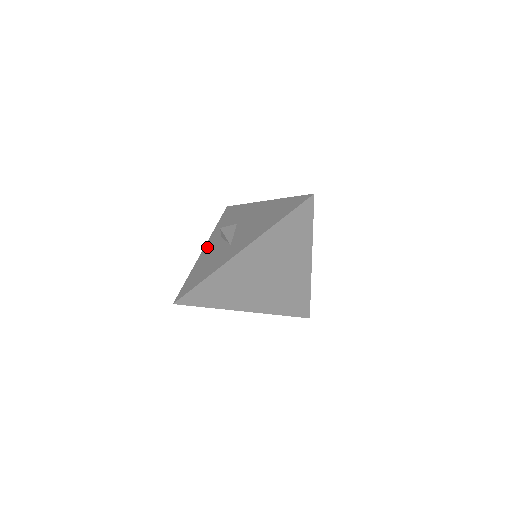
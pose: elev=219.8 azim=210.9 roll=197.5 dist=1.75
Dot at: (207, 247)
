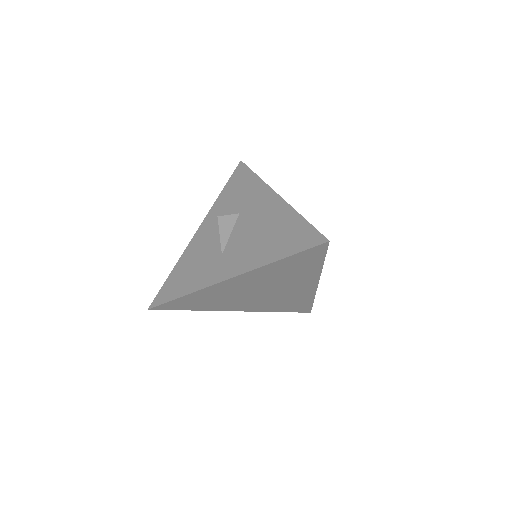
Dot at: (201, 230)
